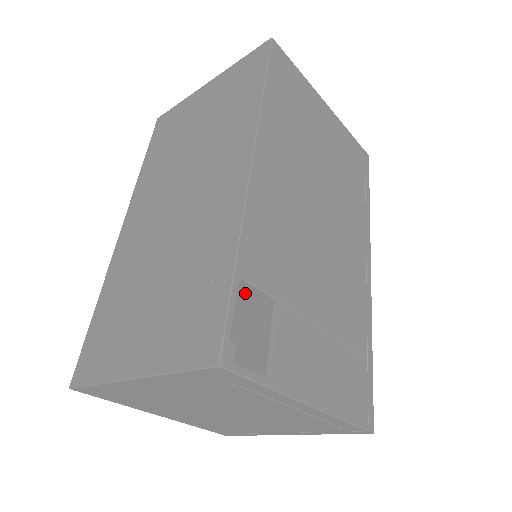
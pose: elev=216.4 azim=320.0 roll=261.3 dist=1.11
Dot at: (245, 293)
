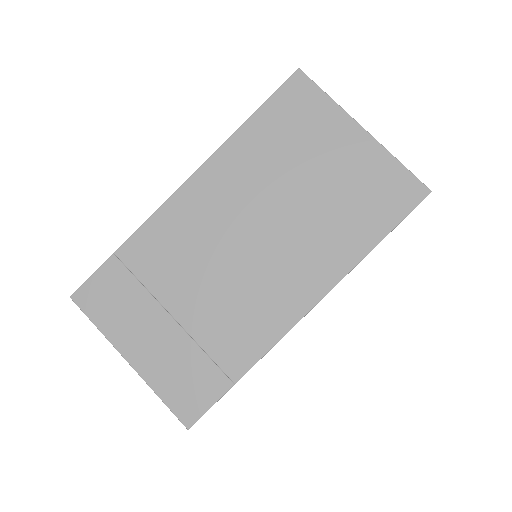
Dot at: occluded
